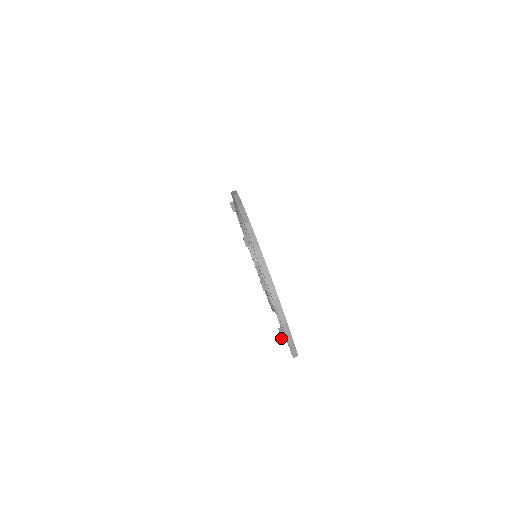
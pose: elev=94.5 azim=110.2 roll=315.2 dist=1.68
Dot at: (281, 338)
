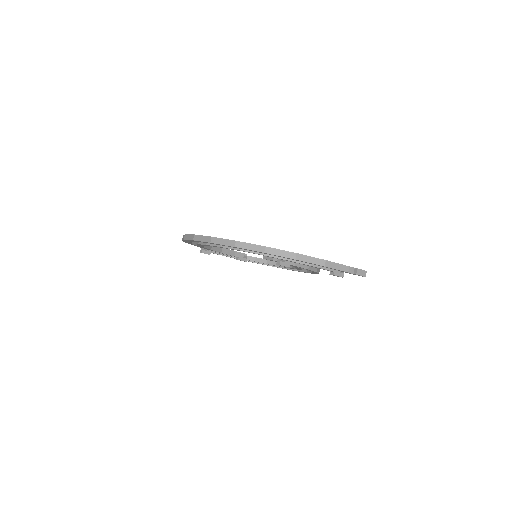
Dot at: occluded
